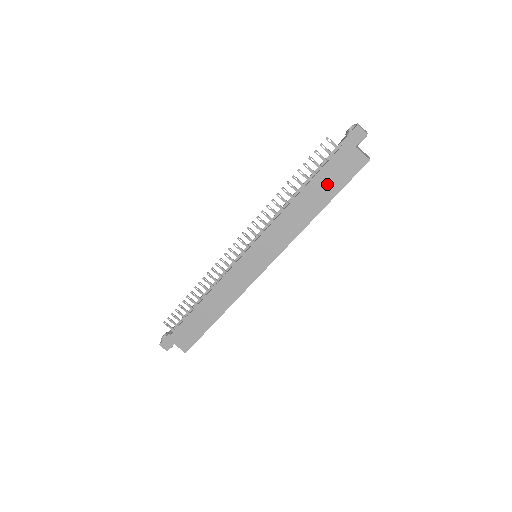
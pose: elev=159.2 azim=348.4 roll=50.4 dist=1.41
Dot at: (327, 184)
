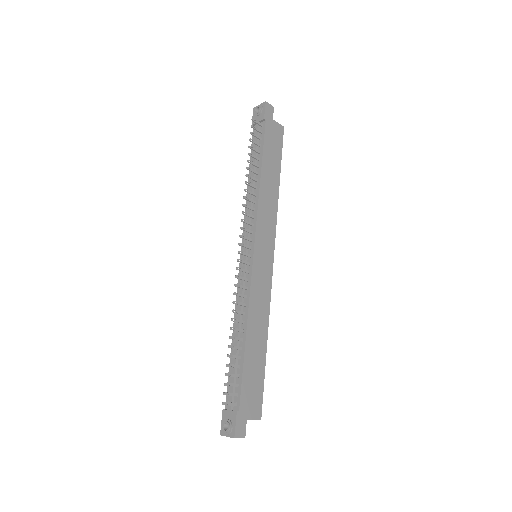
Dot at: (272, 156)
